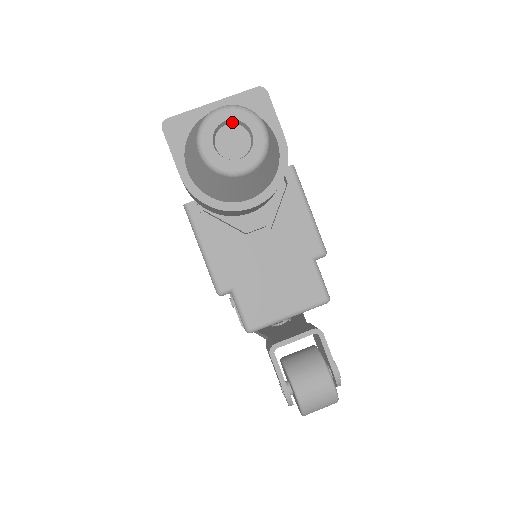
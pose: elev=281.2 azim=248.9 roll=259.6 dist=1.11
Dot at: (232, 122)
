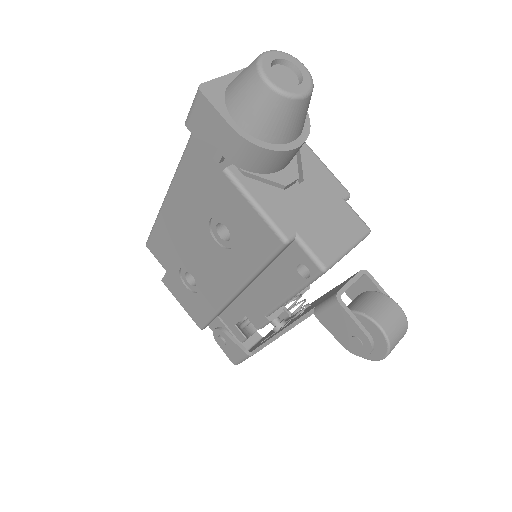
Dot at: (278, 62)
